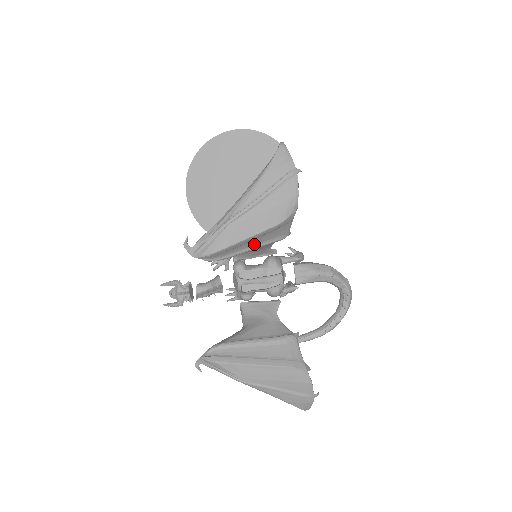
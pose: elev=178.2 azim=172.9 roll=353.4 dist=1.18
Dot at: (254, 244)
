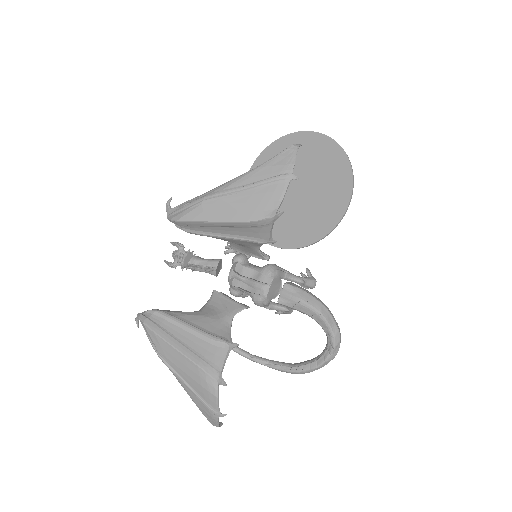
Dot at: (227, 233)
